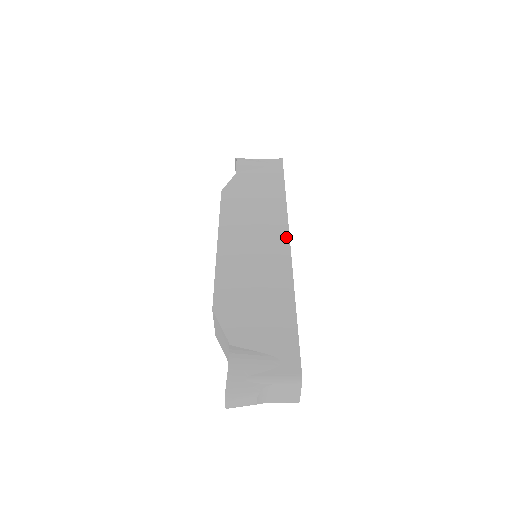
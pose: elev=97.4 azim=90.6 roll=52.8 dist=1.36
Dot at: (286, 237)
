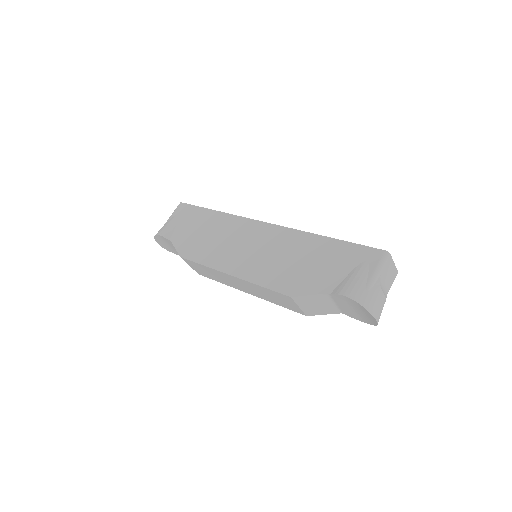
Dot at: (257, 223)
